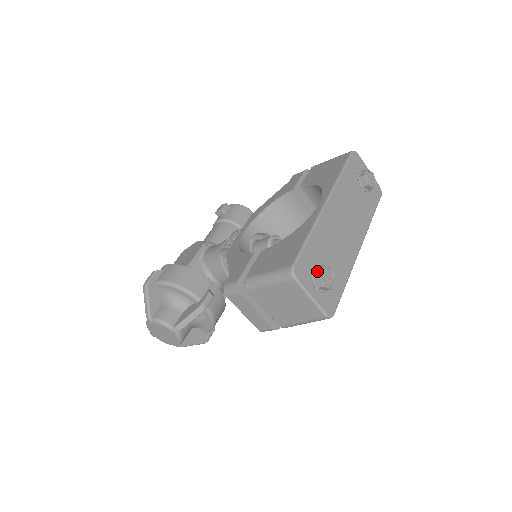
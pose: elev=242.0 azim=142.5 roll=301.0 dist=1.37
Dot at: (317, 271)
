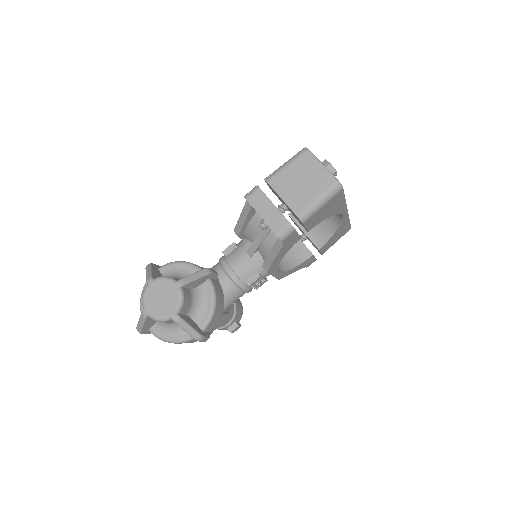
Dot at: occluded
